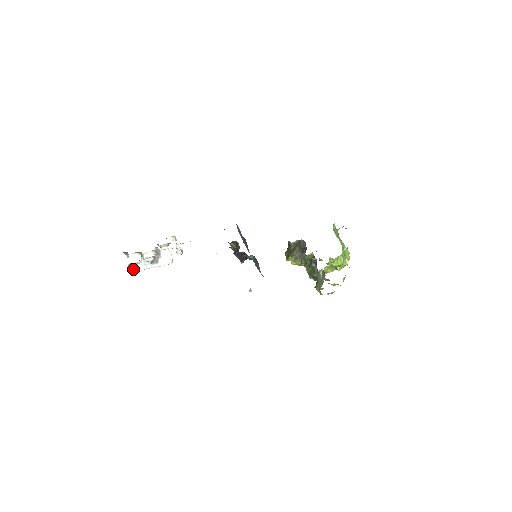
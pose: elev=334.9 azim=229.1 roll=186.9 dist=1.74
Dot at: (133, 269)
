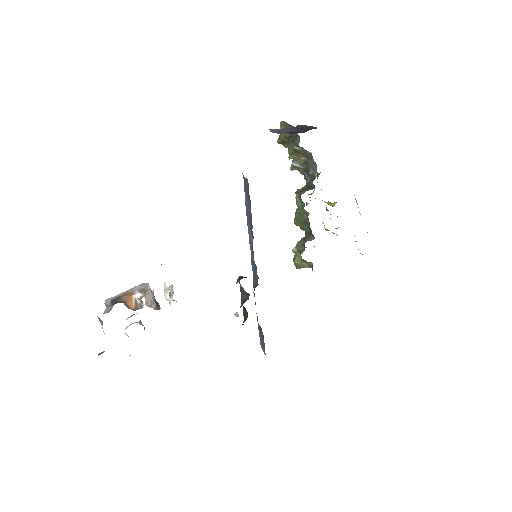
Dot at: occluded
